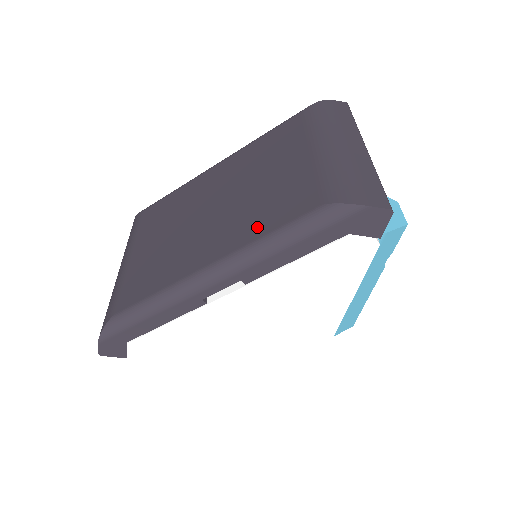
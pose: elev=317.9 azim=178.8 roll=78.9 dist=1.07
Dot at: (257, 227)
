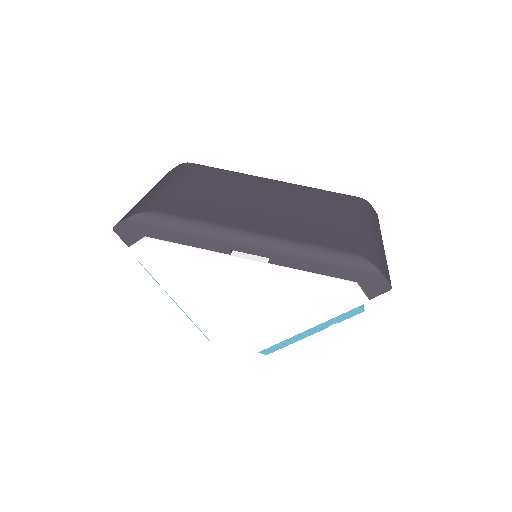
Dot at: (303, 235)
